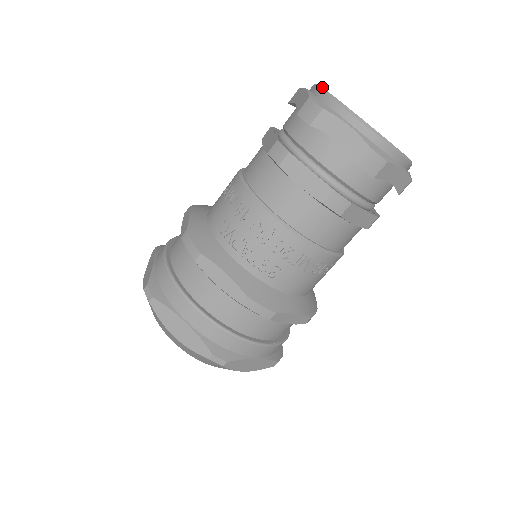
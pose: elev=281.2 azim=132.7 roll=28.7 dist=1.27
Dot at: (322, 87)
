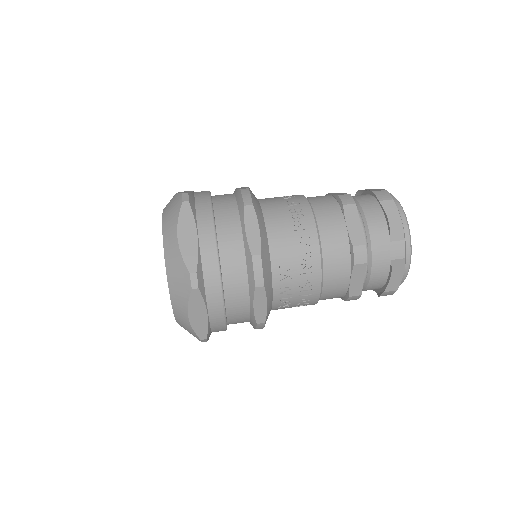
Dot at: occluded
